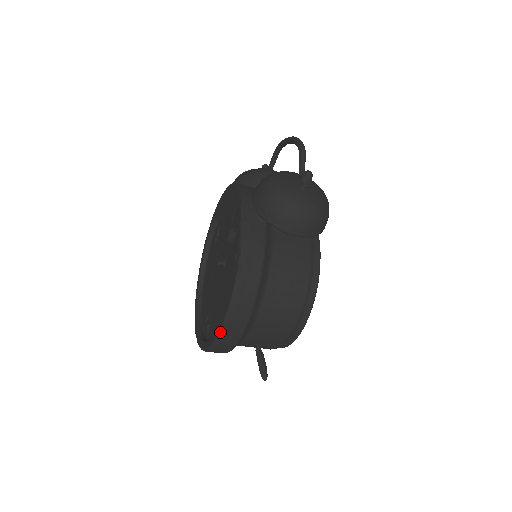
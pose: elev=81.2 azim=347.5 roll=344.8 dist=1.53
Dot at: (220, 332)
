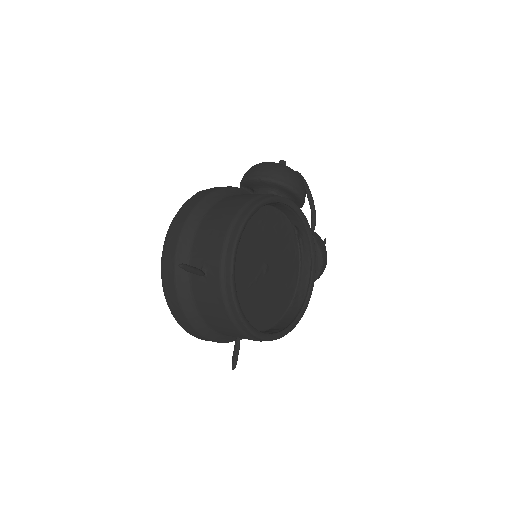
Dot at: (167, 233)
